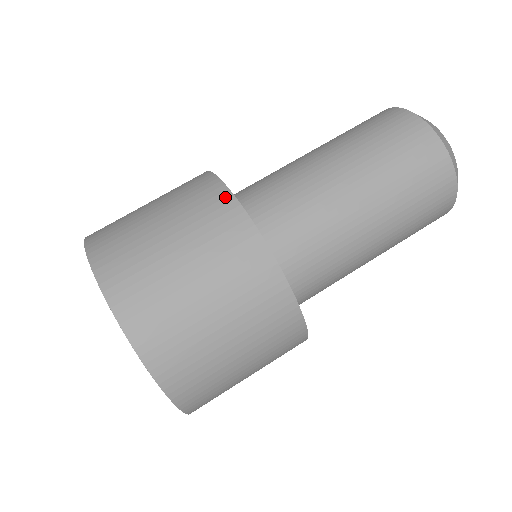
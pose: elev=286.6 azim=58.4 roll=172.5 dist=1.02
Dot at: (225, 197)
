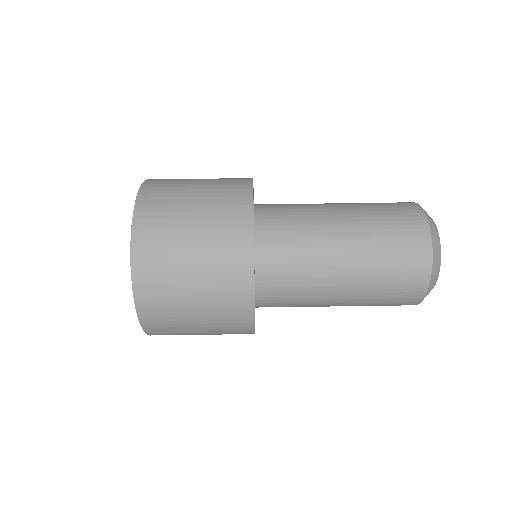
Dot at: (247, 229)
